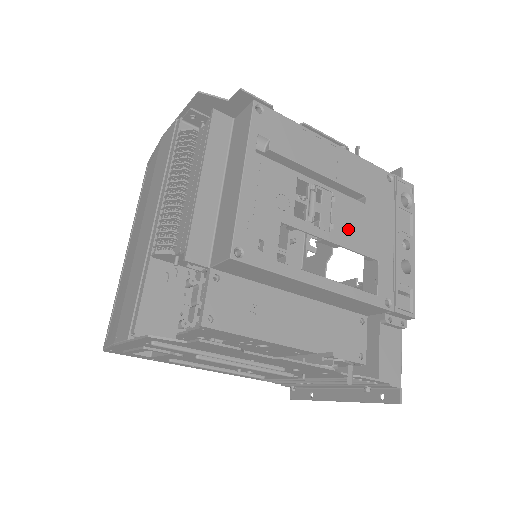
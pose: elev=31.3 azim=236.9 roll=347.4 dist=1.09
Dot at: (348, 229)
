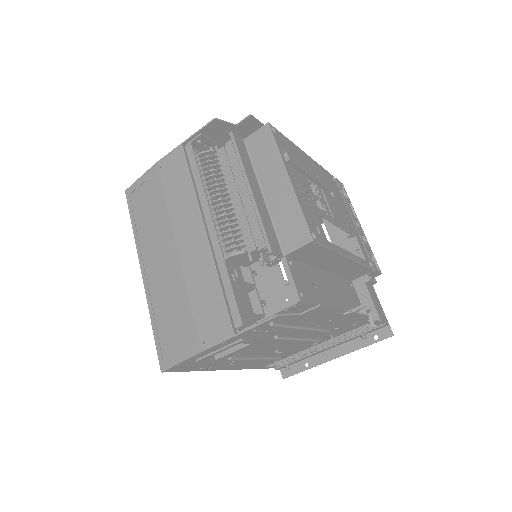
Dot at: (338, 216)
